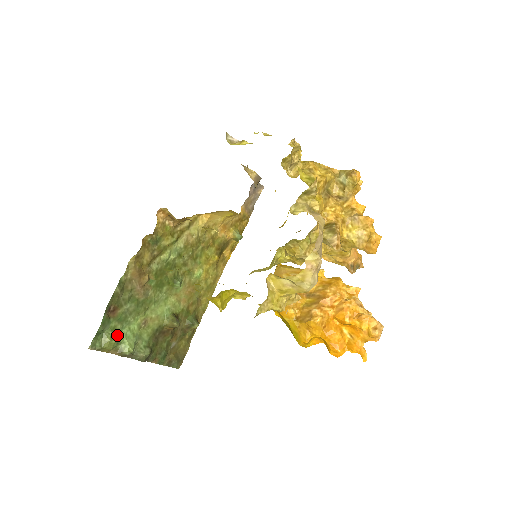
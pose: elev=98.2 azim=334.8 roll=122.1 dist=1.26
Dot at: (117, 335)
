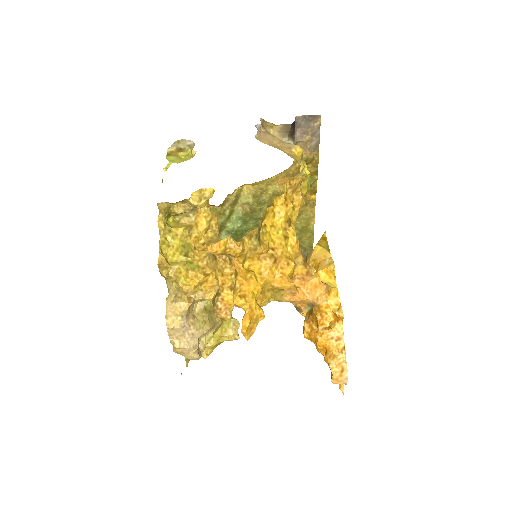
Dot at: occluded
